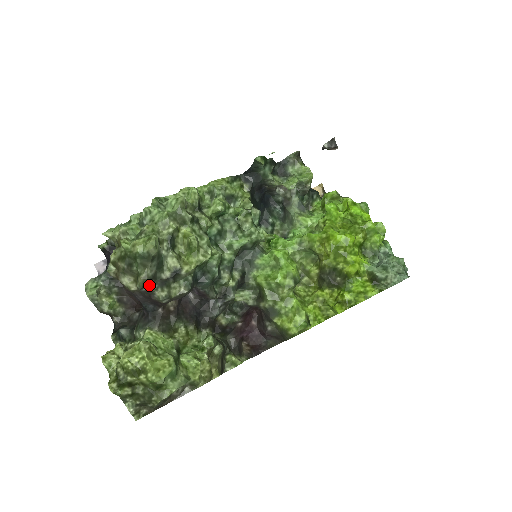
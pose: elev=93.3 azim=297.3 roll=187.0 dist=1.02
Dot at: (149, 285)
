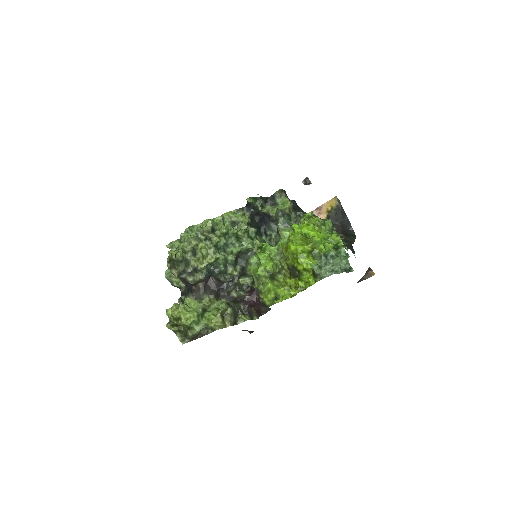
Dot at: (182, 275)
